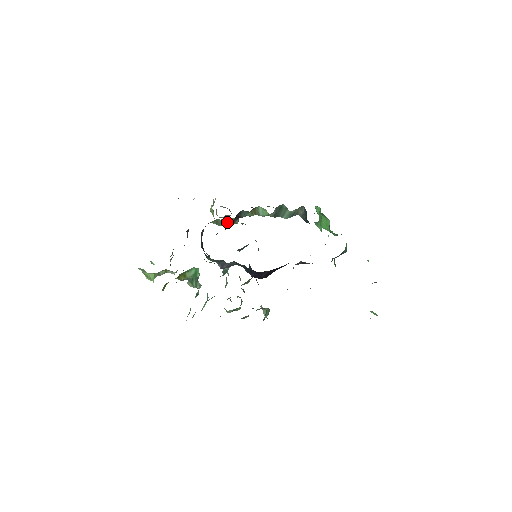
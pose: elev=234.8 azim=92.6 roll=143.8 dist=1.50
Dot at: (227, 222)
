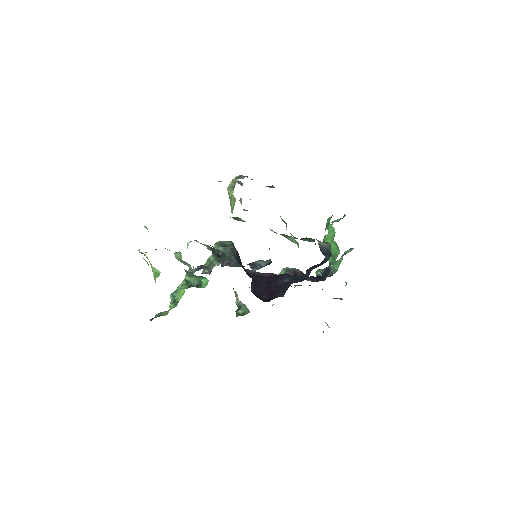
Dot at: occluded
